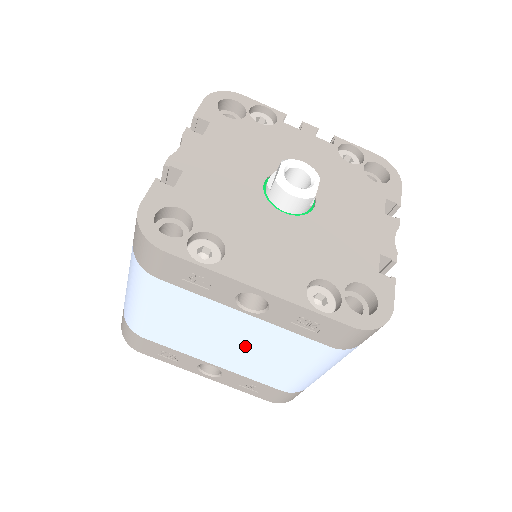
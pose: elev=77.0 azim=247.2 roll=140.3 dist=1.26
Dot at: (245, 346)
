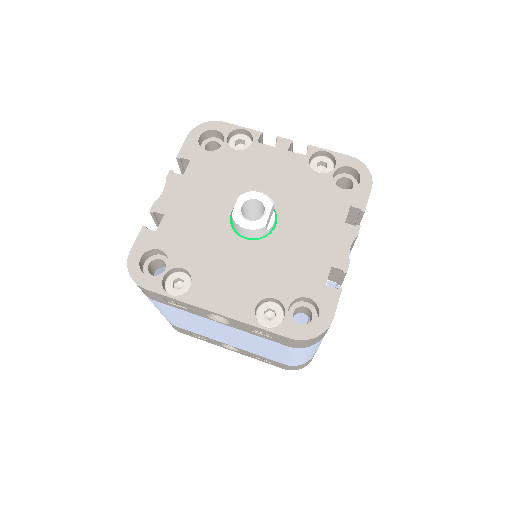
Dot at: (238, 339)
